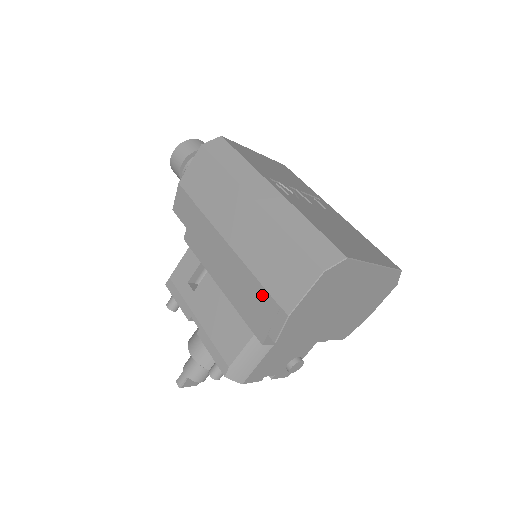
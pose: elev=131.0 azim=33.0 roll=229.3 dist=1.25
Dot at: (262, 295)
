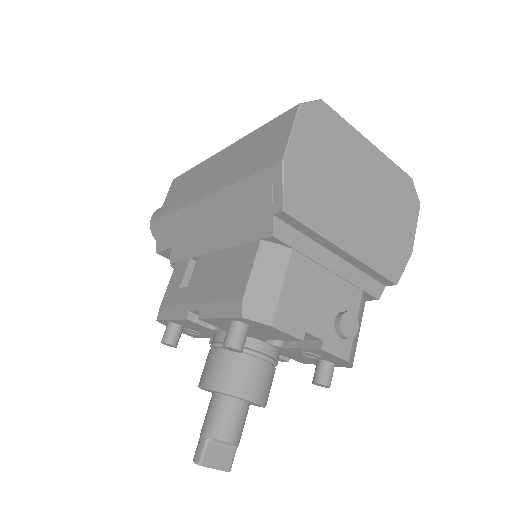
Dot at: (252, 185)
